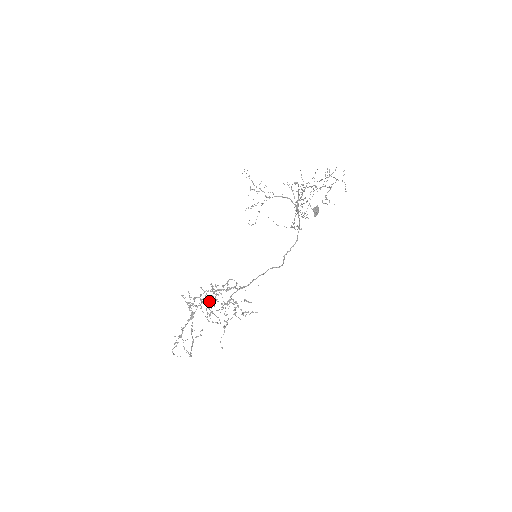
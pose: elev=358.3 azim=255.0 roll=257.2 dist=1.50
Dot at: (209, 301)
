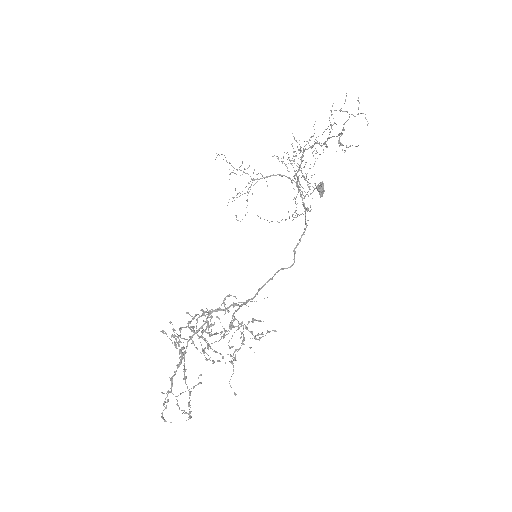
Dot at: occluded
